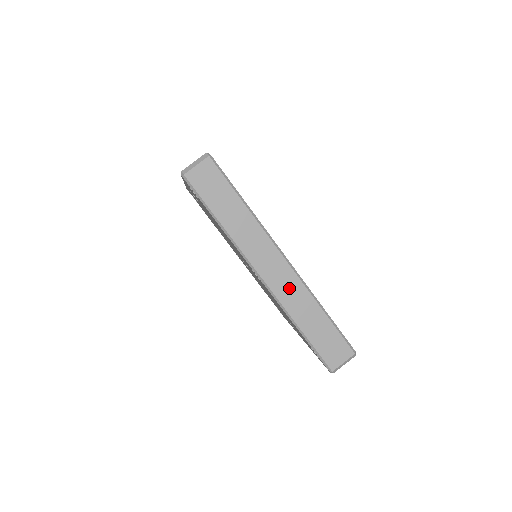
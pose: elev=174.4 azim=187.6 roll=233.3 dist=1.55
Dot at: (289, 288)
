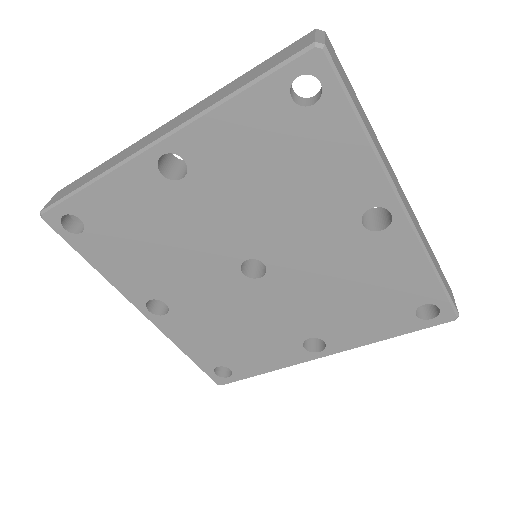
Dot at: (415, 220)
